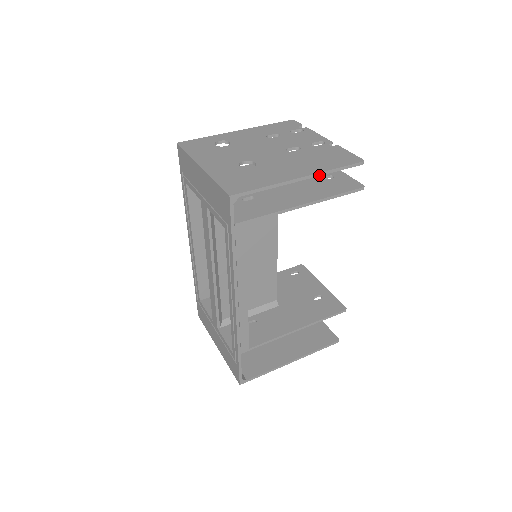
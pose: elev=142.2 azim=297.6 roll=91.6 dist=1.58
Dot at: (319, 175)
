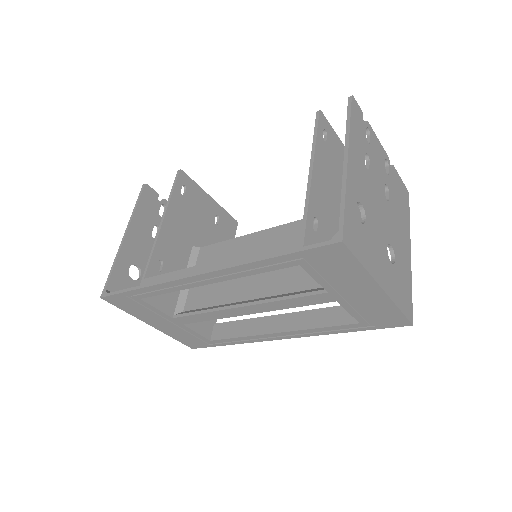
Dot at: occluded
